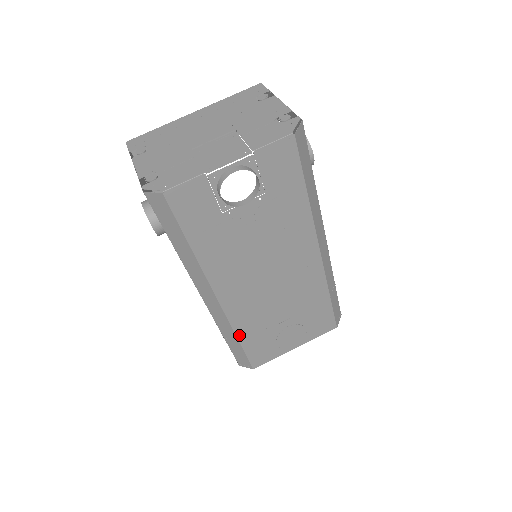
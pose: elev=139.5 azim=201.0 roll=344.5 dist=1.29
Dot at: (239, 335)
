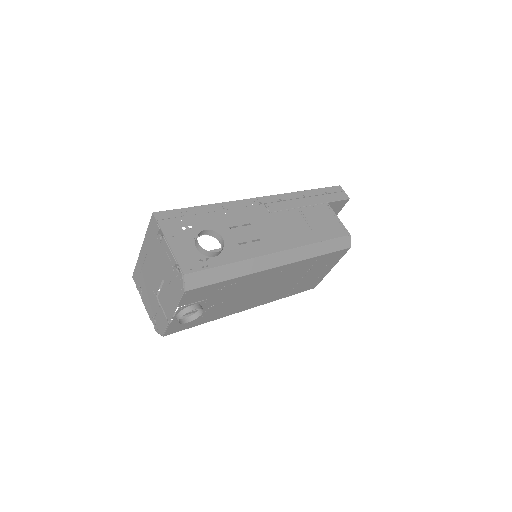
Dot at: (282, 297)
